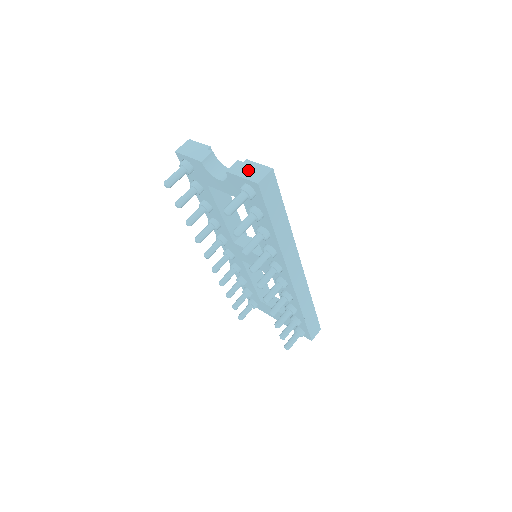
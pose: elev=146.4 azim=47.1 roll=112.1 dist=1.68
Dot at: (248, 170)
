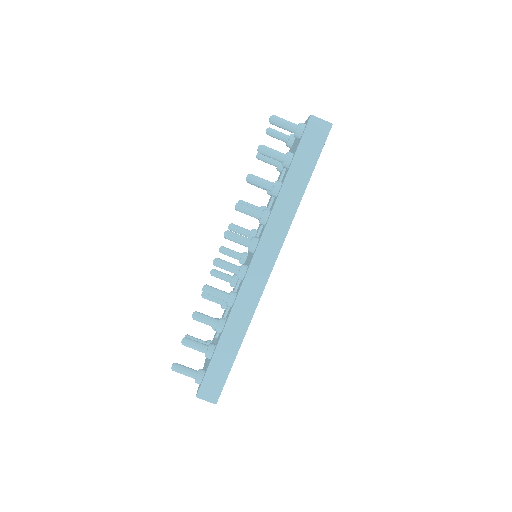
Dot at: occluded
